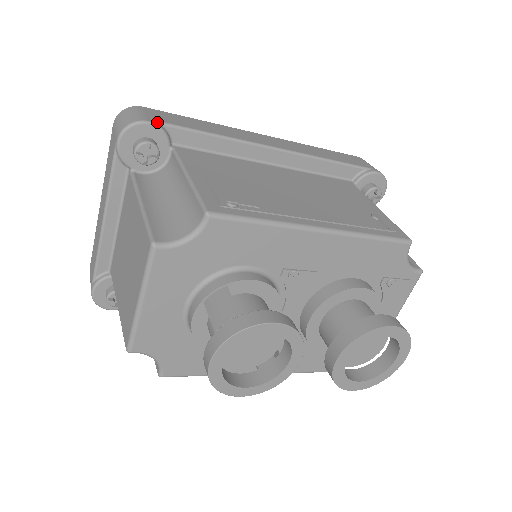
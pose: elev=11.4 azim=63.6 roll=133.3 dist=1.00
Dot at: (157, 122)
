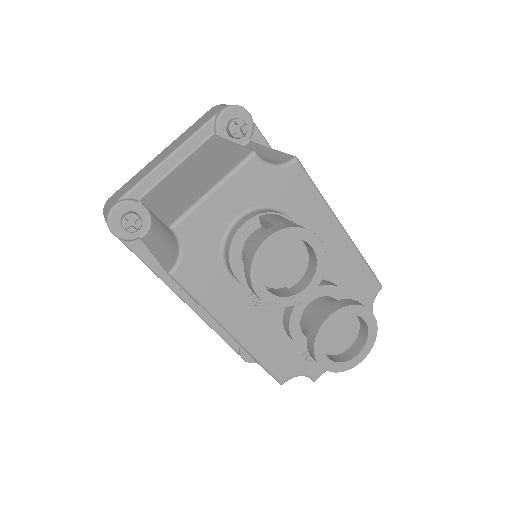
Dot at: (251, 119)
